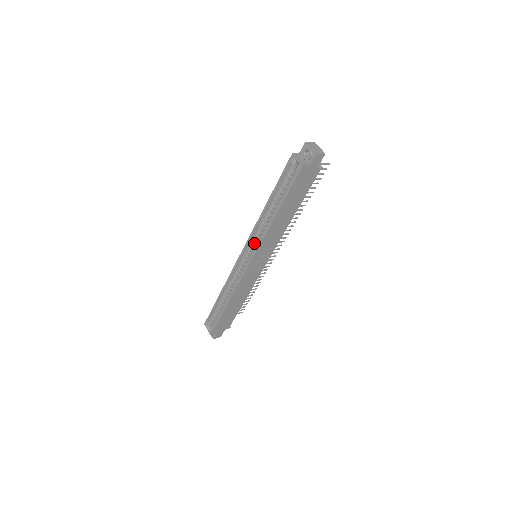
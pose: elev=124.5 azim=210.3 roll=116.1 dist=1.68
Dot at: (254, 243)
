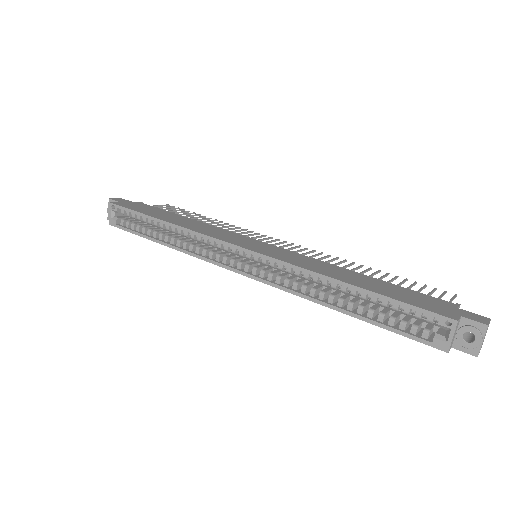
Dot at: (273, 266)
